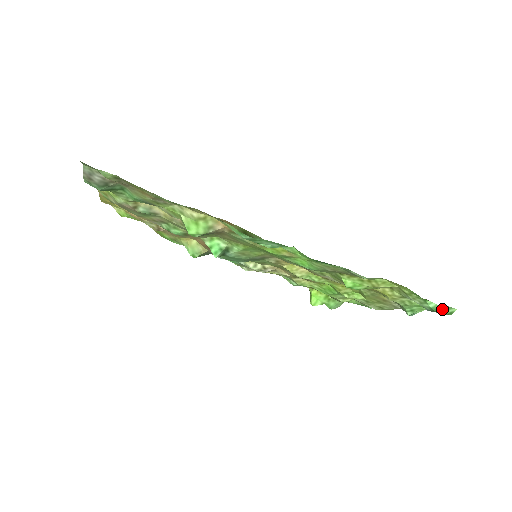
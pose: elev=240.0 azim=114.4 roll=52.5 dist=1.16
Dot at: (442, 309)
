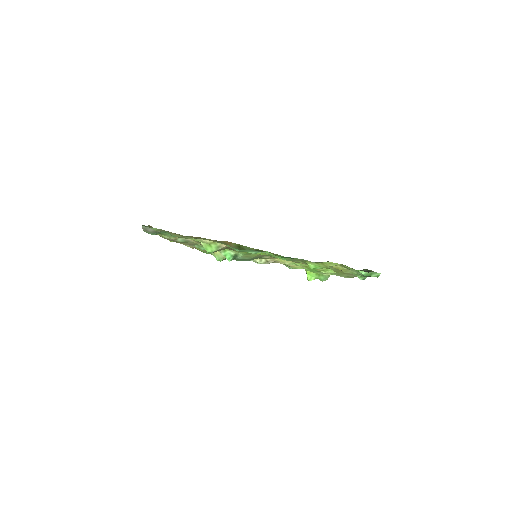
Dot at: (371, 274)
